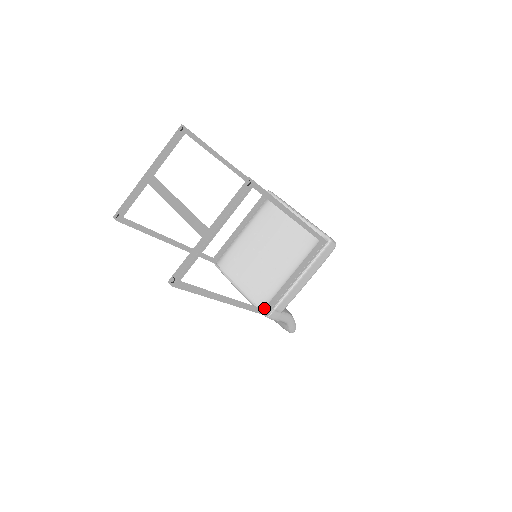
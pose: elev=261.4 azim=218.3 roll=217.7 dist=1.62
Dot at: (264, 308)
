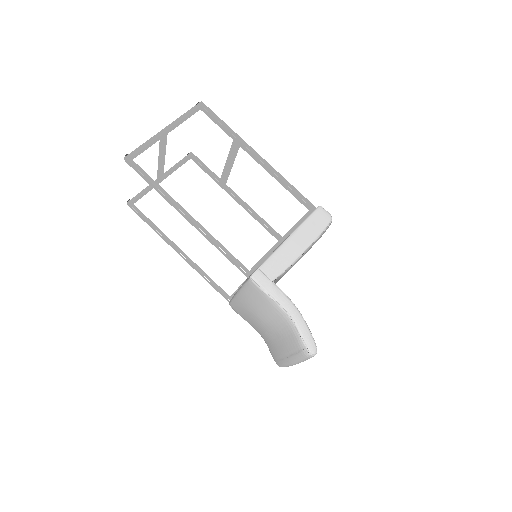
Dot at: occluded
